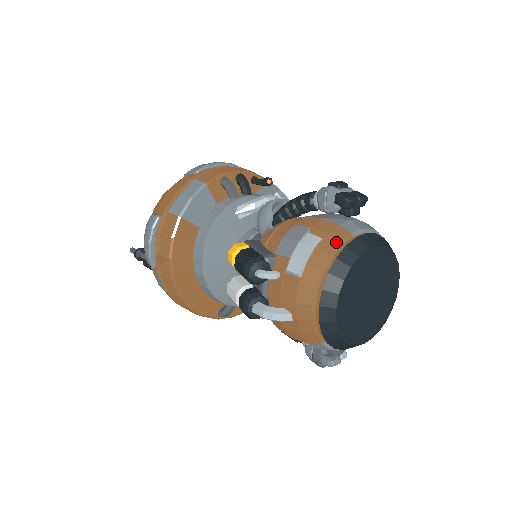
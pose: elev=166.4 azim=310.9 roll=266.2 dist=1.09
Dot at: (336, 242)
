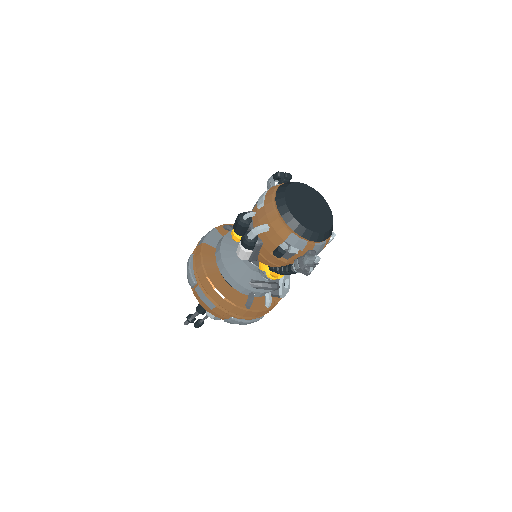
Dot at: (277, 185)
